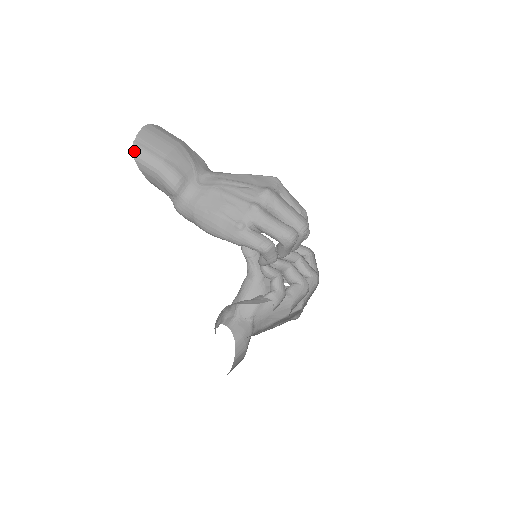
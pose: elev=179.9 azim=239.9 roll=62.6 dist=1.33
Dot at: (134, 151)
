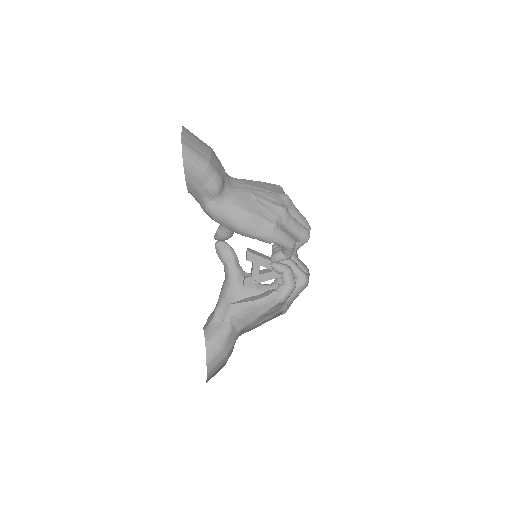
Dot at: (183, 150)
